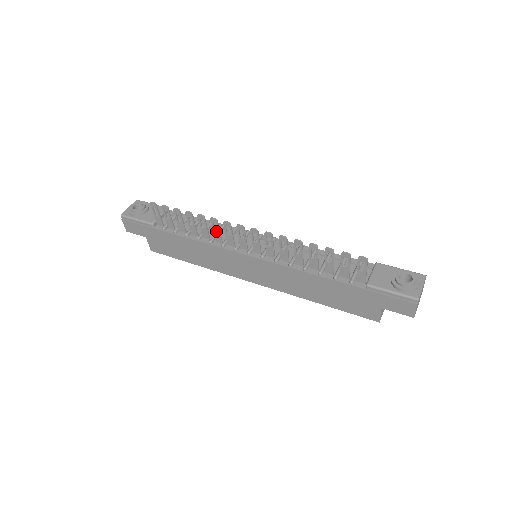
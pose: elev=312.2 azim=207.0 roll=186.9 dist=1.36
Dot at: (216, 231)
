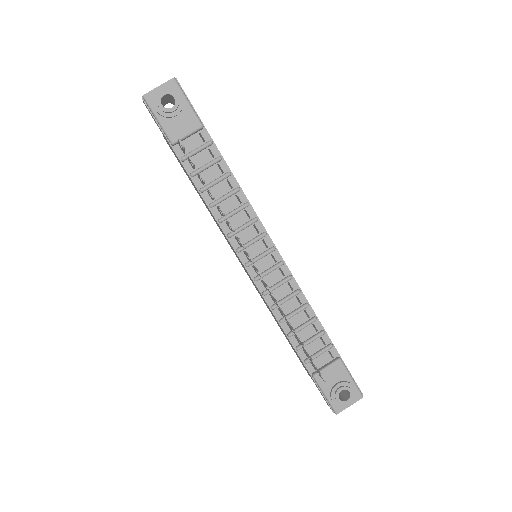
Dot at: occluded
